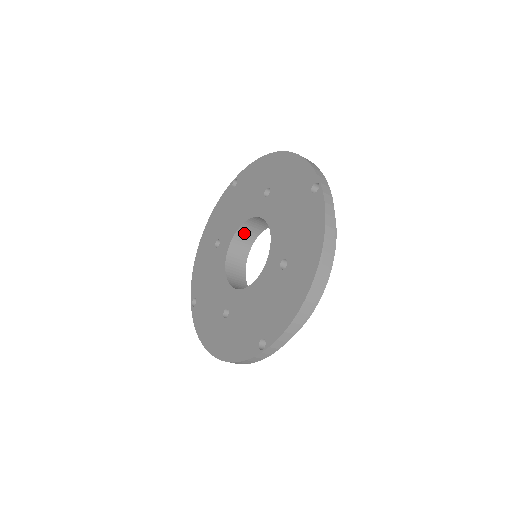
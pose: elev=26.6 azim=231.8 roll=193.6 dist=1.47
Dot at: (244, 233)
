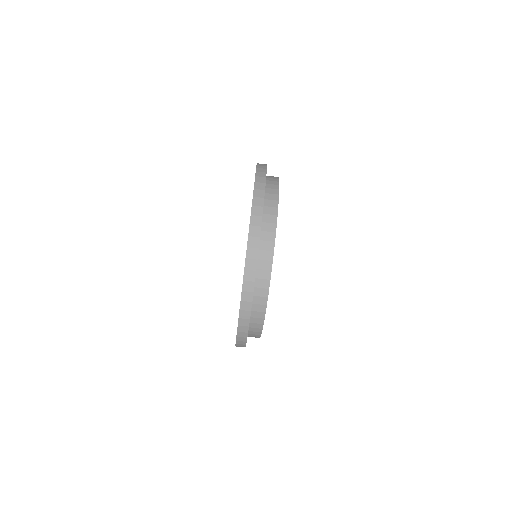
Dot at: occluded
